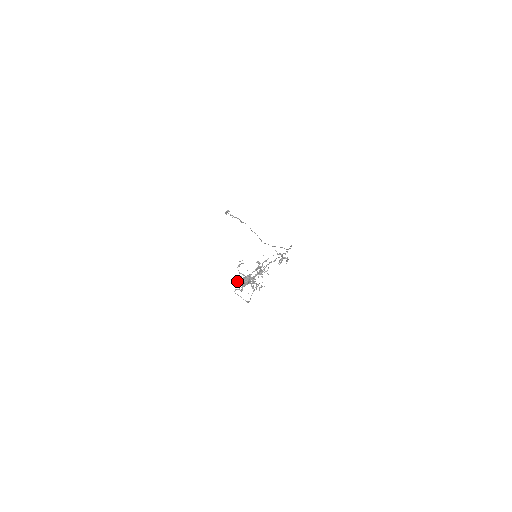
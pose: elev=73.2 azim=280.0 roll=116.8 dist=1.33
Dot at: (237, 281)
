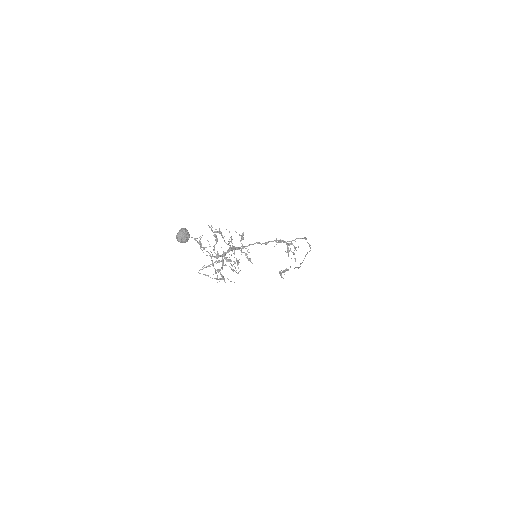
Dot at: occluded
